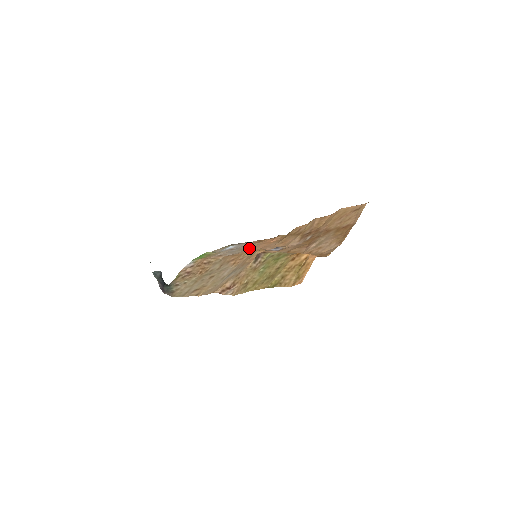
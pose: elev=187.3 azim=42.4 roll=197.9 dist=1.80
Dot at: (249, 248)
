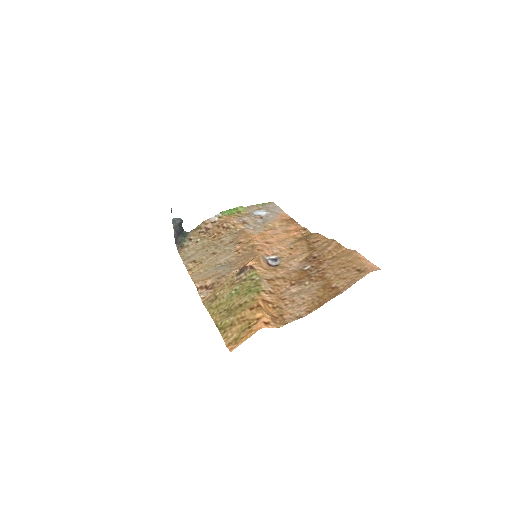
Dot at: (271, 229)
